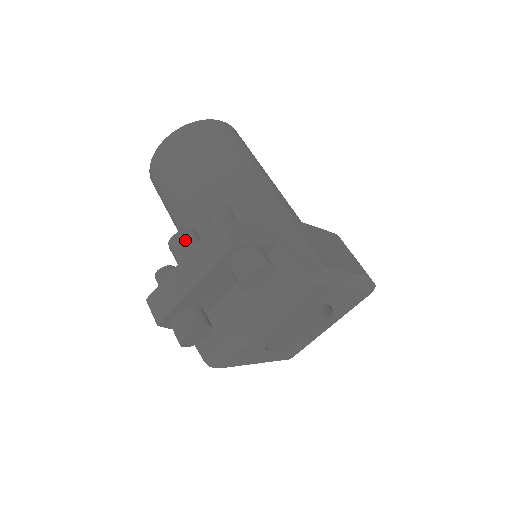
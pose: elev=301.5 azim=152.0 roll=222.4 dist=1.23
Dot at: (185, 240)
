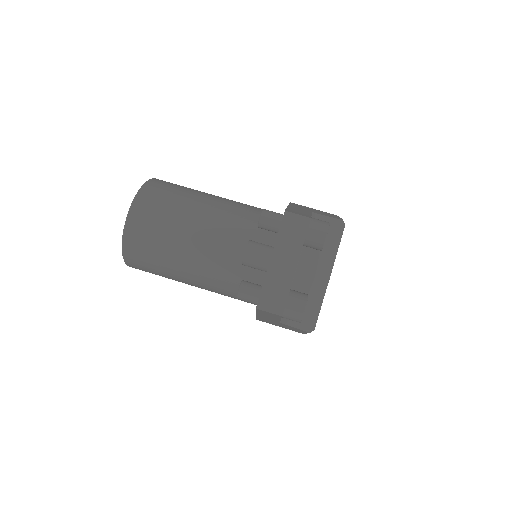
Dot at: (258, 246)
